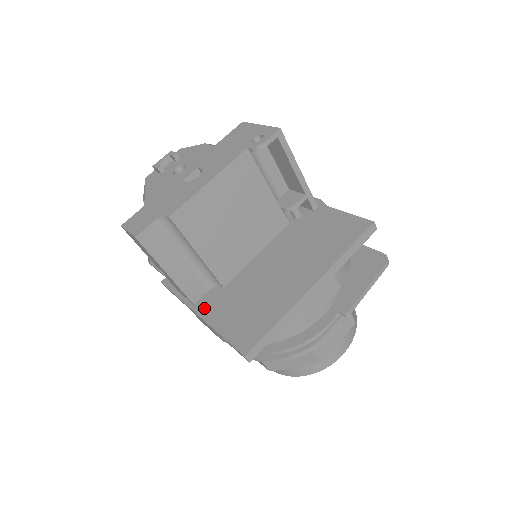
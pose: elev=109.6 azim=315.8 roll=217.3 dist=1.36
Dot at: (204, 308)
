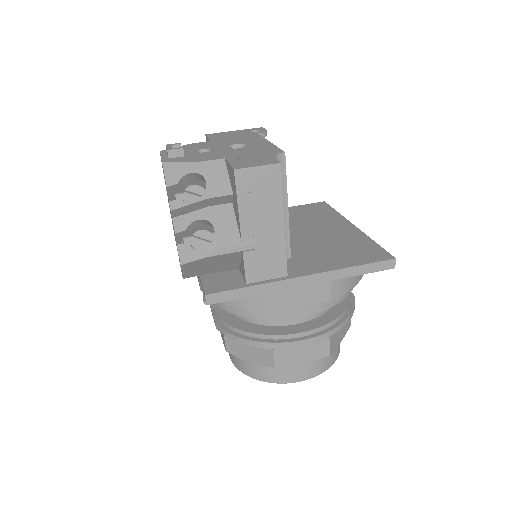
Dot at: (303, 270)
